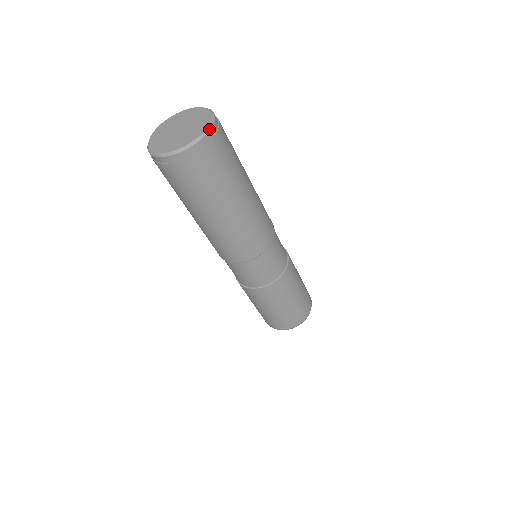
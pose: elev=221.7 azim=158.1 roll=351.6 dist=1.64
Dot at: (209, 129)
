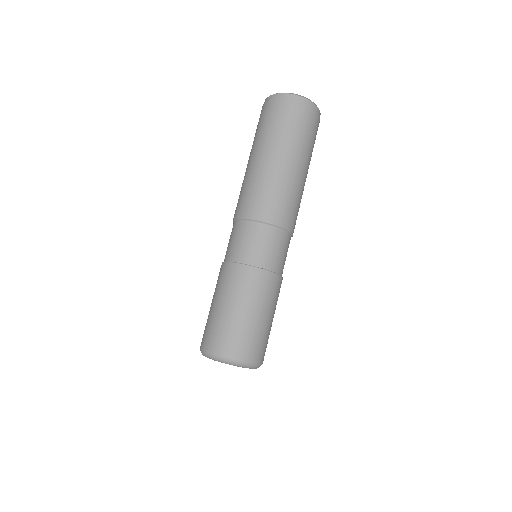
Dot at: (302, 96)
